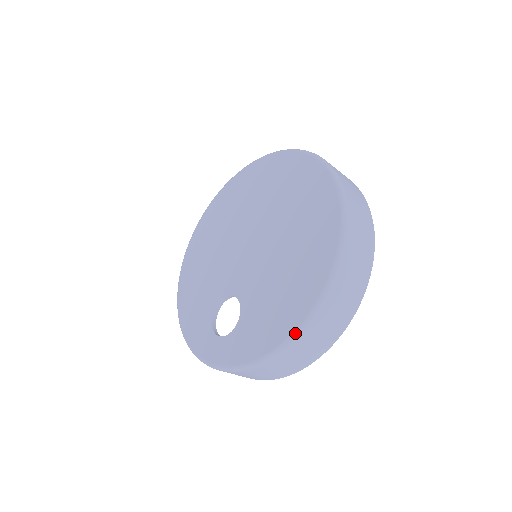
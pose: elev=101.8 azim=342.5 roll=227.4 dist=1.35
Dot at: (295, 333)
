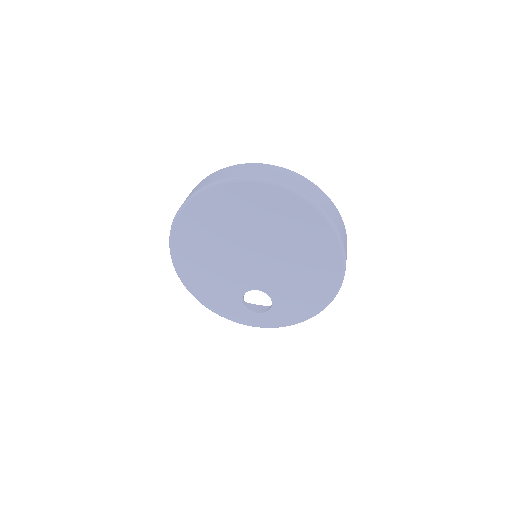
Dot at: occluded
